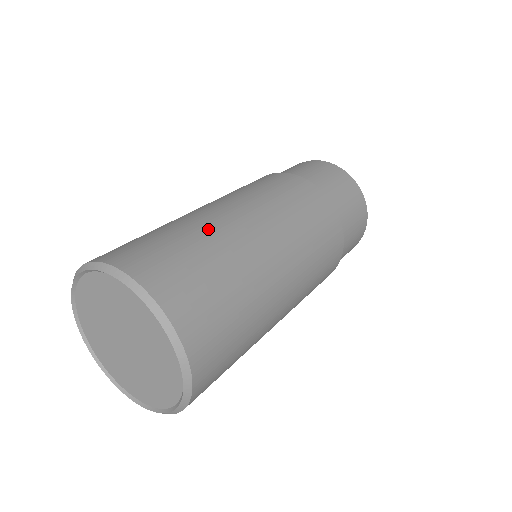
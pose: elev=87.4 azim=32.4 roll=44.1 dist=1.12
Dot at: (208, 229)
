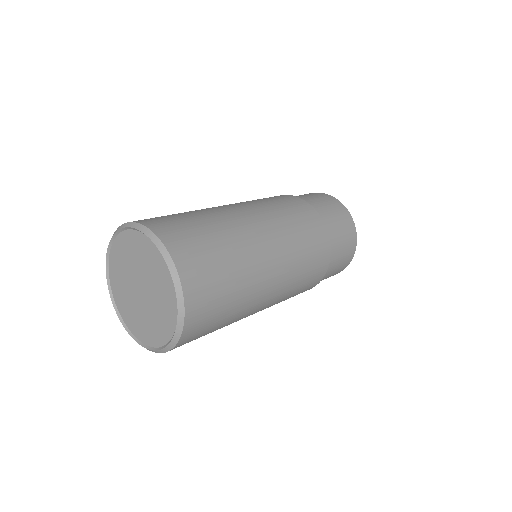
Dot at: (233, 232)
